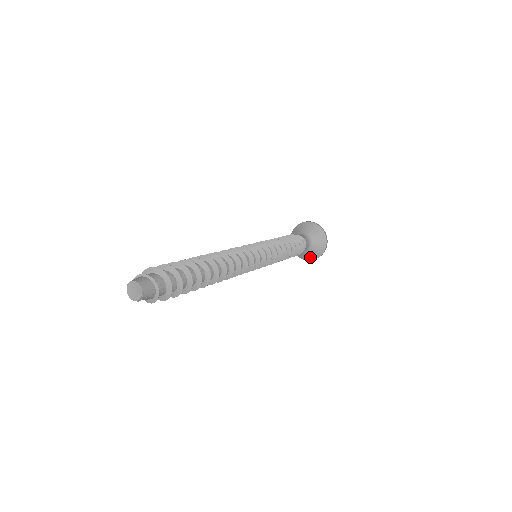
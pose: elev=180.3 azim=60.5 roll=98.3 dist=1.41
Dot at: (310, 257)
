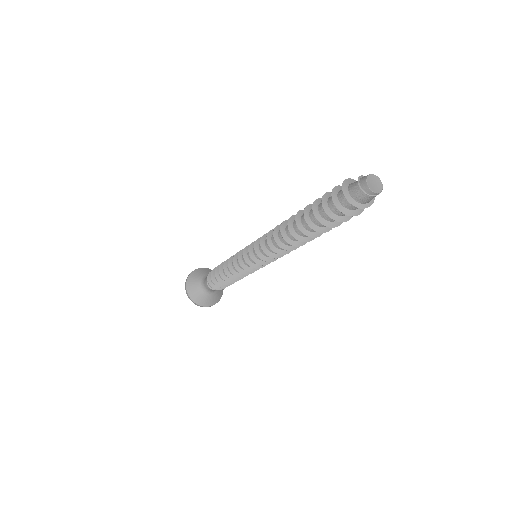
Dot at: (208, 302)
